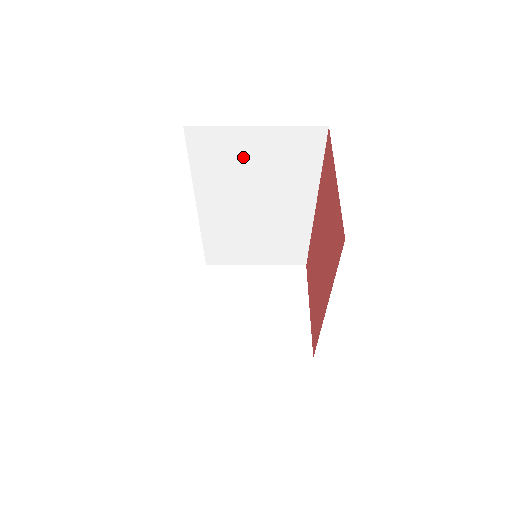
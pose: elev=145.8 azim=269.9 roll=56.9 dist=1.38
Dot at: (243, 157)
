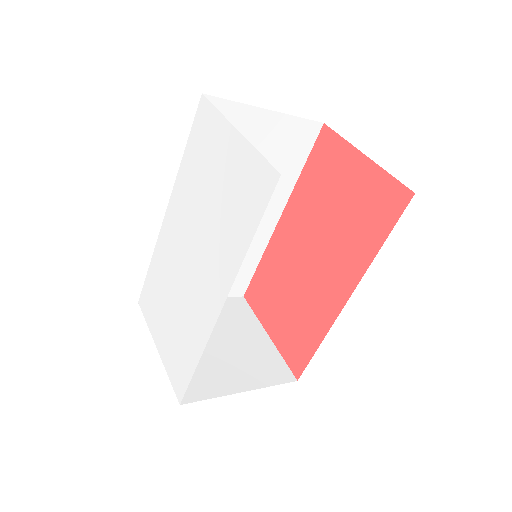
Dot at: occluded
